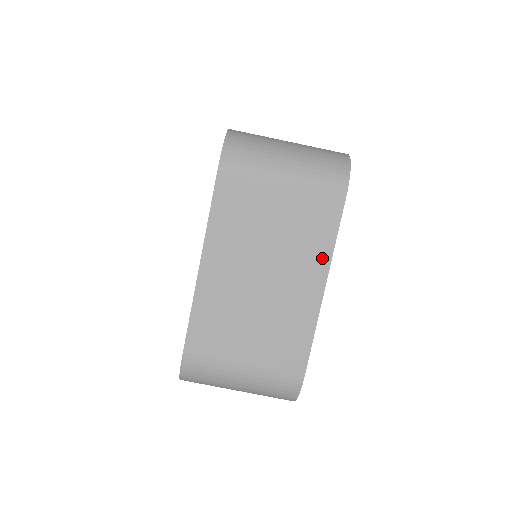
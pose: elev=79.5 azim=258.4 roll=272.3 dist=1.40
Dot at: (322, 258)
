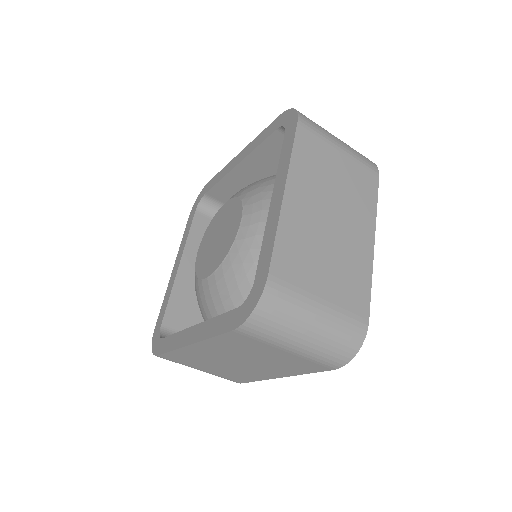
Dot at: (290, 373)
